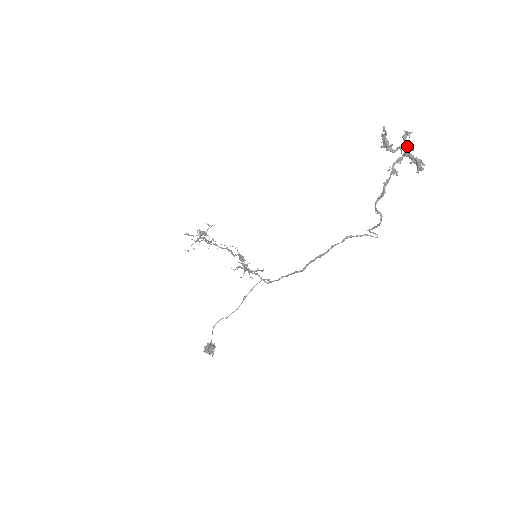
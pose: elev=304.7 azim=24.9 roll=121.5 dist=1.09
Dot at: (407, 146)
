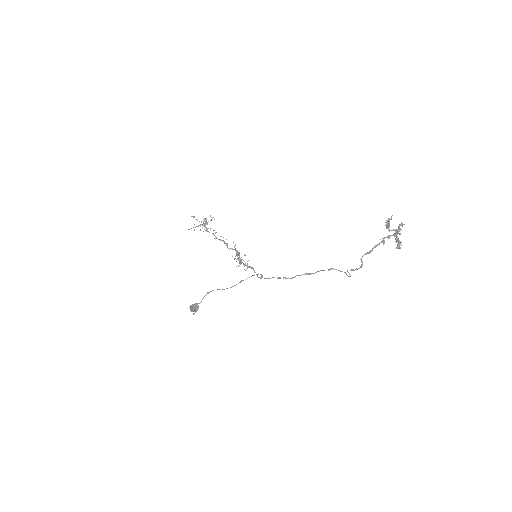
Dot at: (399, 231)
